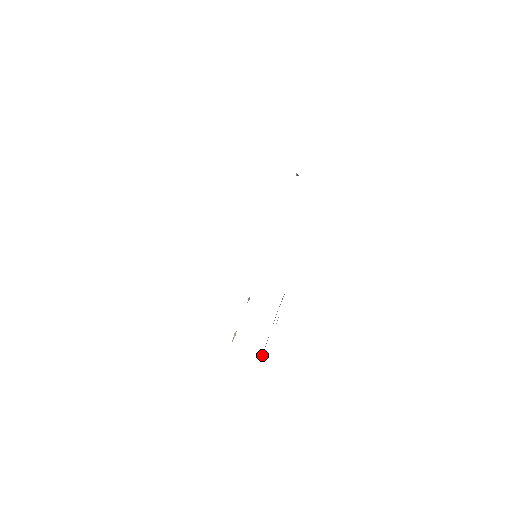
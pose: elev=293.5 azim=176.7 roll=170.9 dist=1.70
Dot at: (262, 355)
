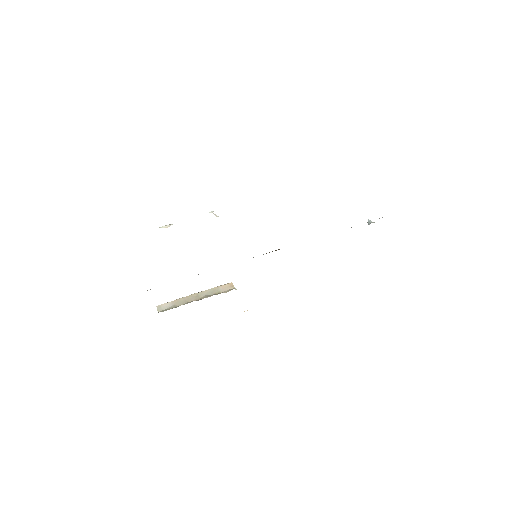
Dot at: (164, 304)
